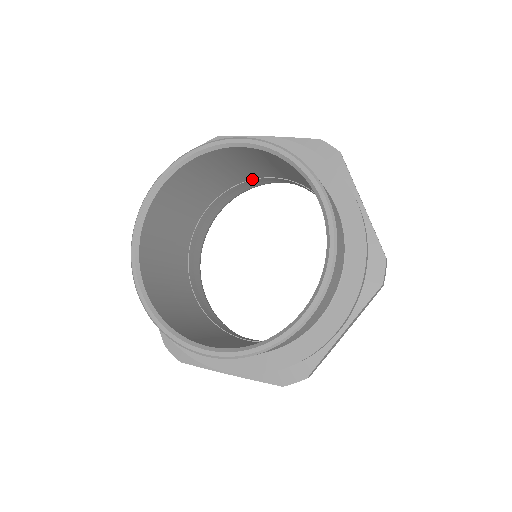
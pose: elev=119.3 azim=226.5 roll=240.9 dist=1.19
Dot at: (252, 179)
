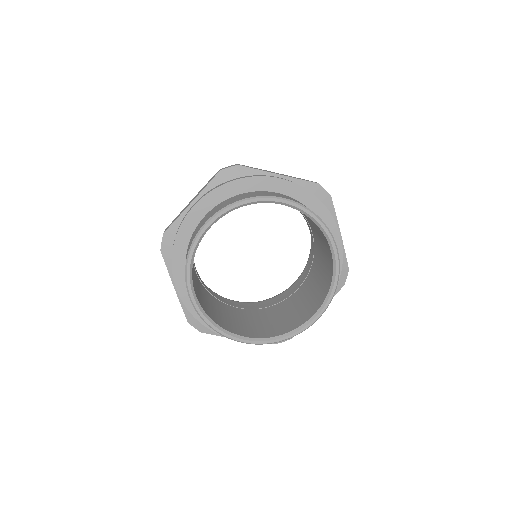
Dot at: occluded
